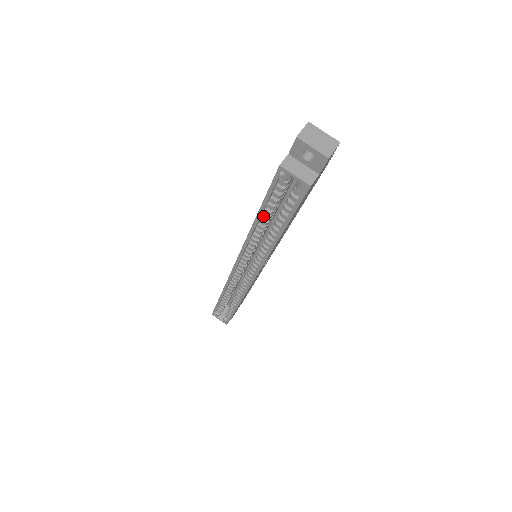
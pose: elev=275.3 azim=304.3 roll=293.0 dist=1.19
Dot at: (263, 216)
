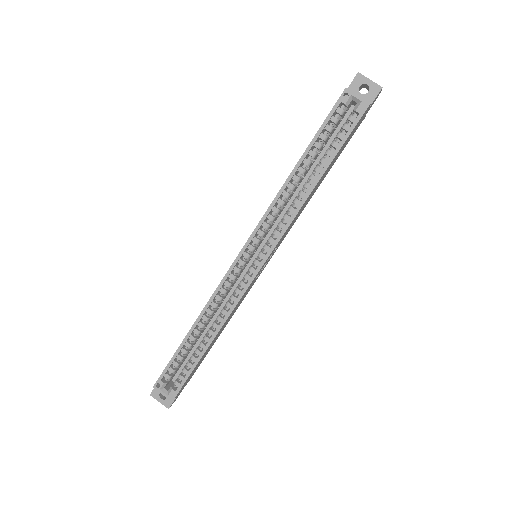
Dot at: (305, 160)
